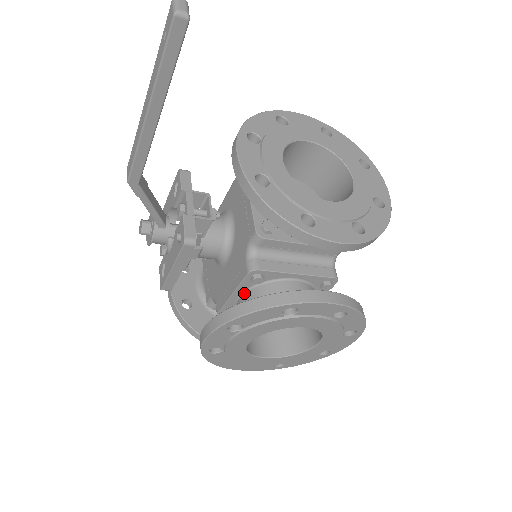
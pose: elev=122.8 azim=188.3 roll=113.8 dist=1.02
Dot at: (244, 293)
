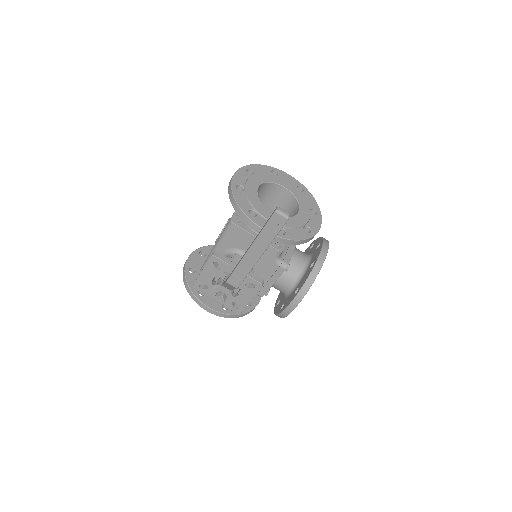
Dot at: (278, 278)
